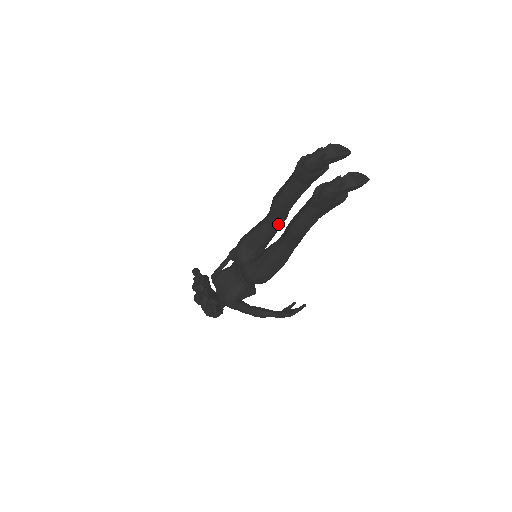
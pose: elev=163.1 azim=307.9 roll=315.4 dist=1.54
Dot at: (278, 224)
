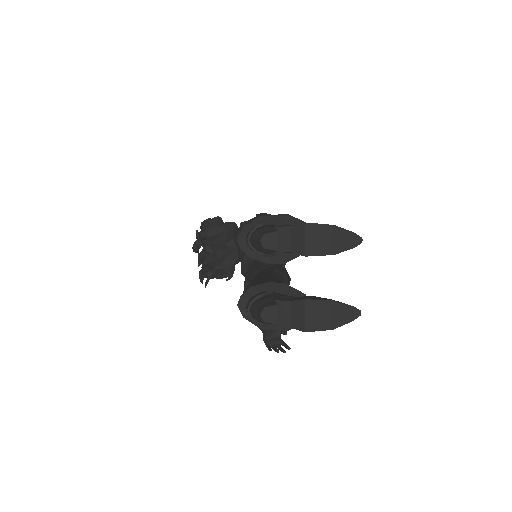
Dot at: occluded
